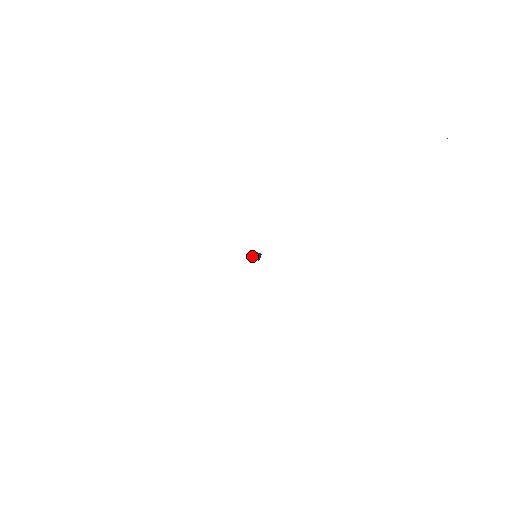
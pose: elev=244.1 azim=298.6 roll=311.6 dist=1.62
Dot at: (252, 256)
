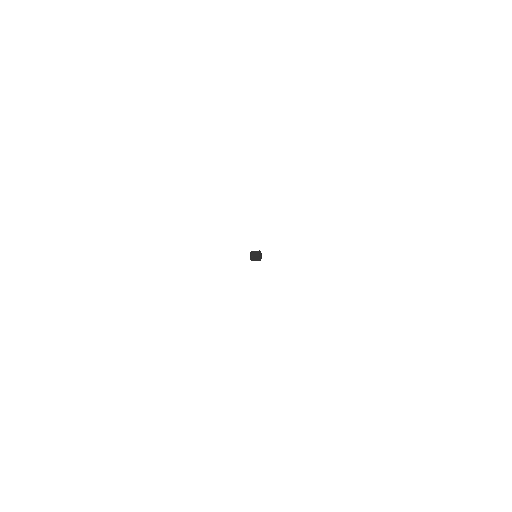
Dot at: (252, 256)
